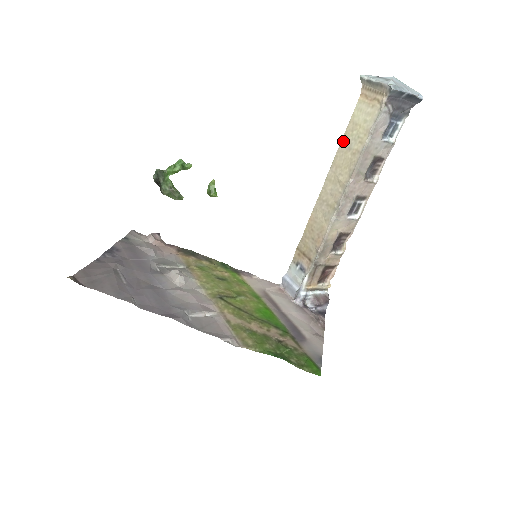
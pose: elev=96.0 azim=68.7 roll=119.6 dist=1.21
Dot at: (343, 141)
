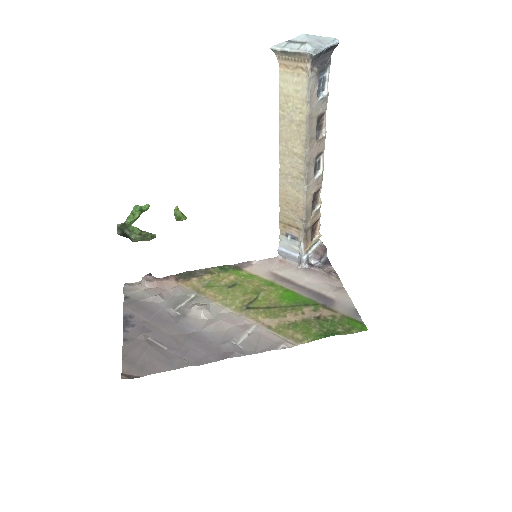
Dot at: (281, 115)
